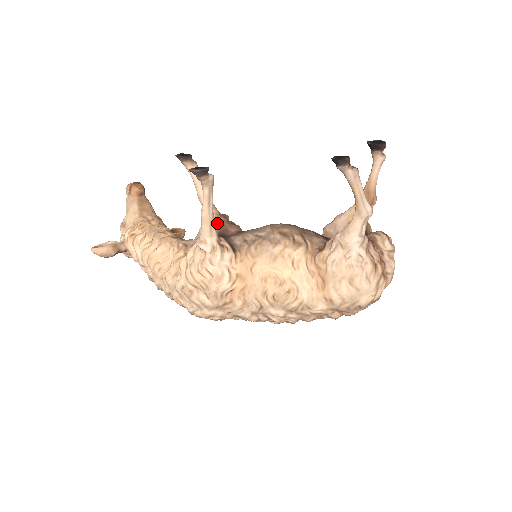
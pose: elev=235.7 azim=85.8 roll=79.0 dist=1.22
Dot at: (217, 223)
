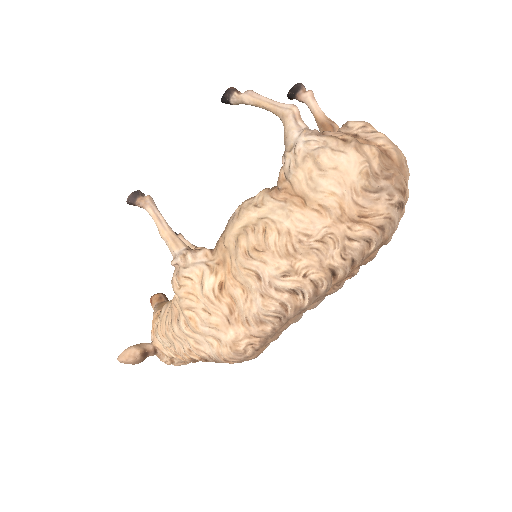
Dot at: occluded
